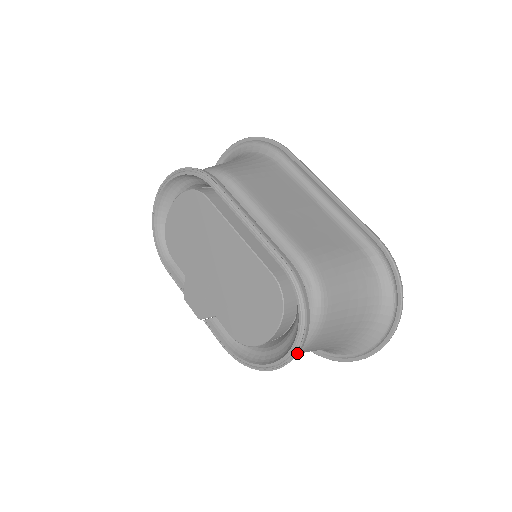
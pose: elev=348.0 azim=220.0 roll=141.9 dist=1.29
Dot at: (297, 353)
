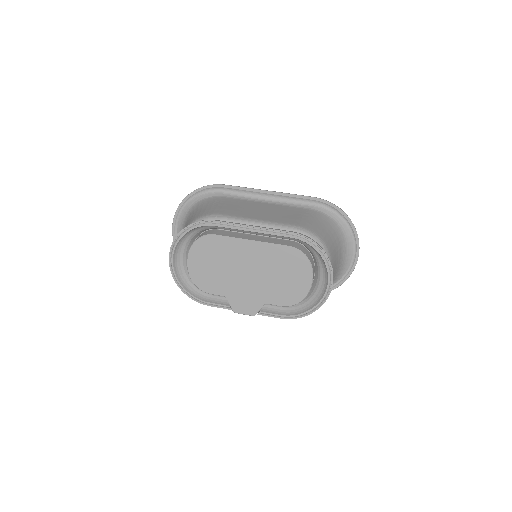
Dot at: occluded
